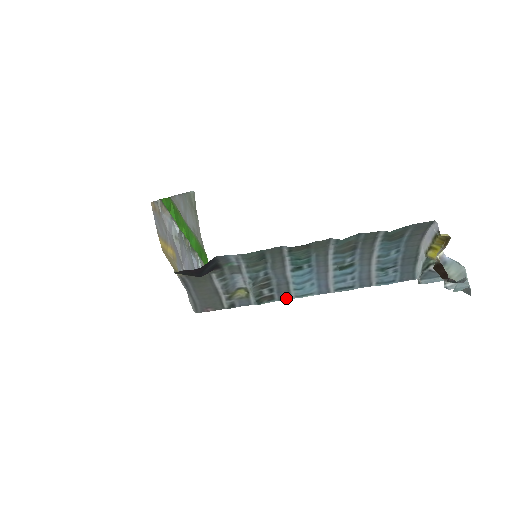
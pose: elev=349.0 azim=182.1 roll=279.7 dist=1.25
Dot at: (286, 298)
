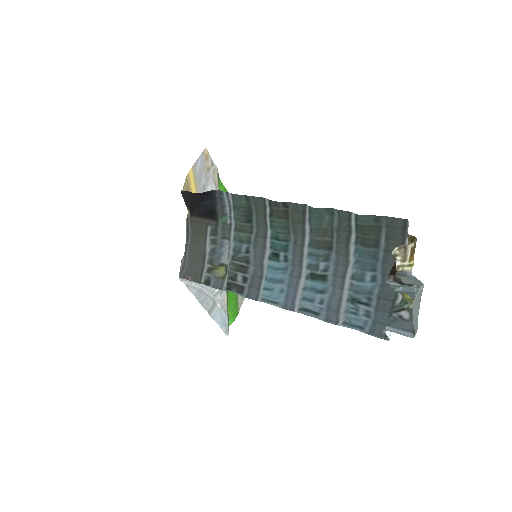
Dot at: (253, 298)
